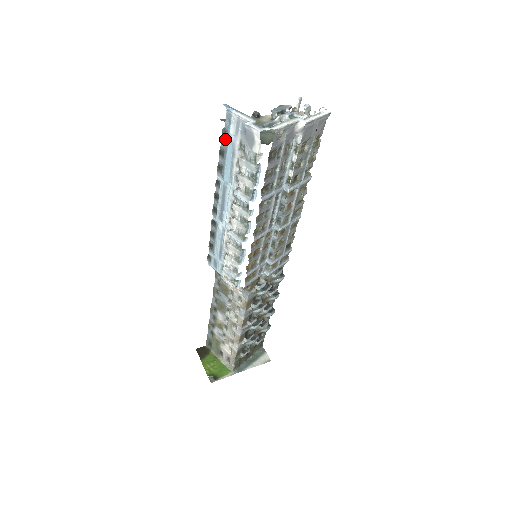
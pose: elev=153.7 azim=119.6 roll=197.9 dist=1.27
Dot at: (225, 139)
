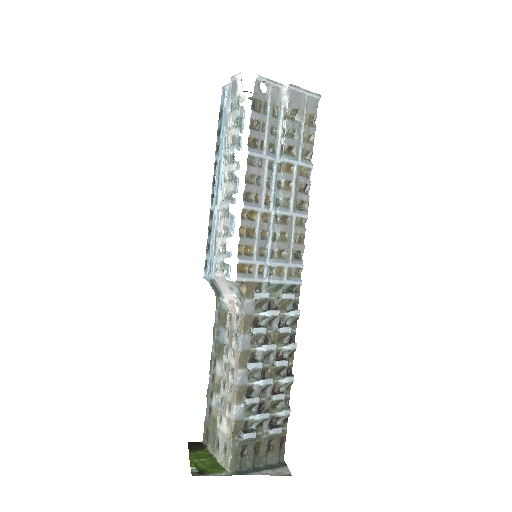
Dot at: (221, 115)
